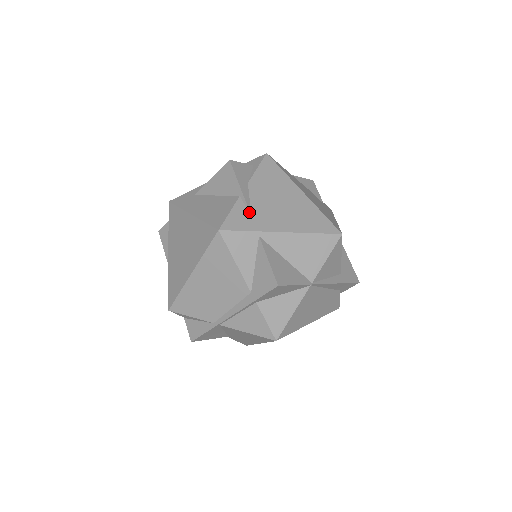
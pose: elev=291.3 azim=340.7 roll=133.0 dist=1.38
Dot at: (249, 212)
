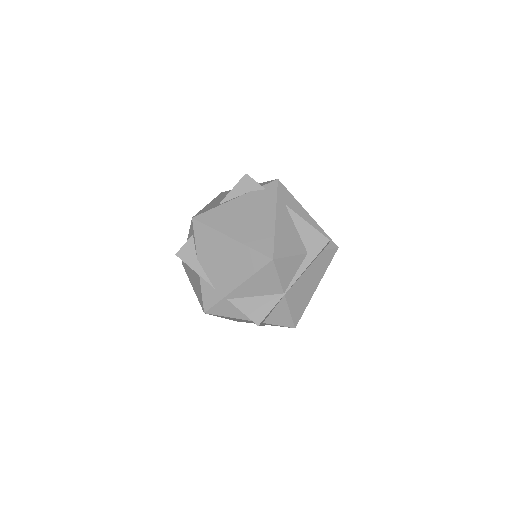
Dot at: (211, 286)
